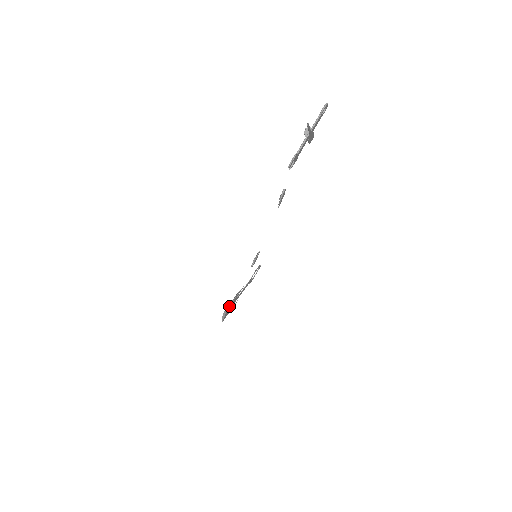
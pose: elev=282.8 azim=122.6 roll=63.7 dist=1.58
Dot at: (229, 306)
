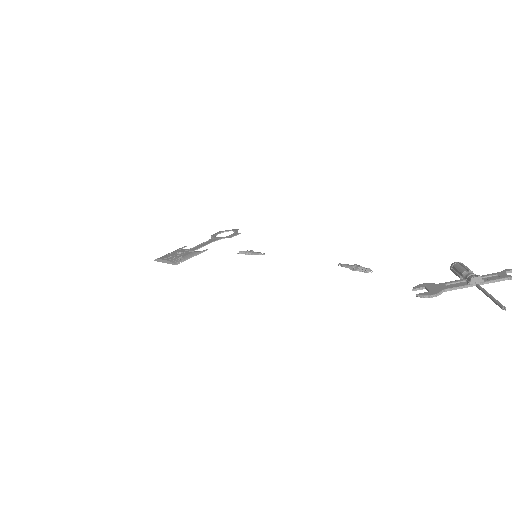
Dot at: (178, 262)
